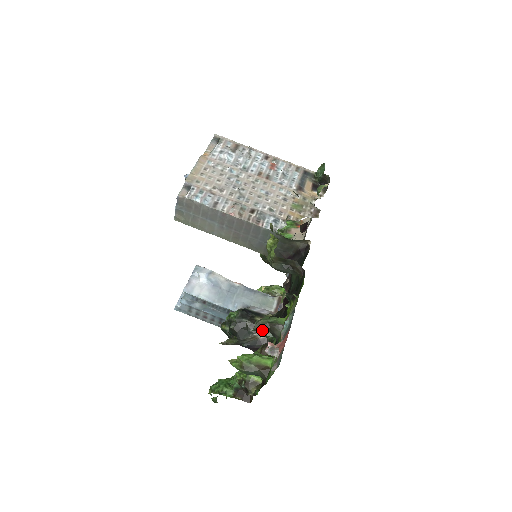
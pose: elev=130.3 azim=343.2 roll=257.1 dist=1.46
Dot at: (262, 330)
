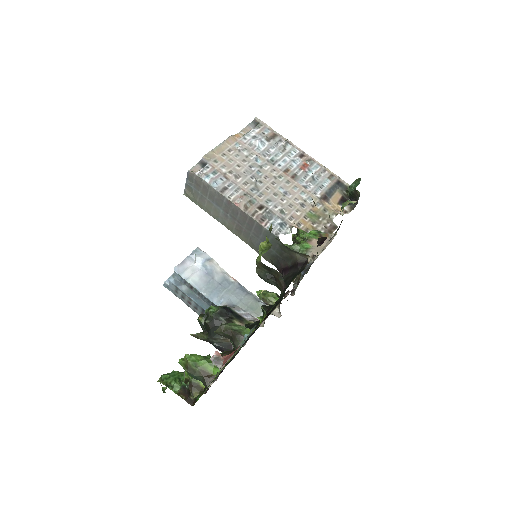
Dot at: (224, 335)
